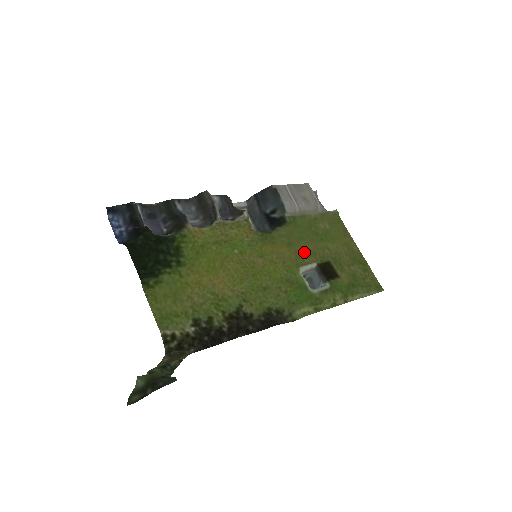
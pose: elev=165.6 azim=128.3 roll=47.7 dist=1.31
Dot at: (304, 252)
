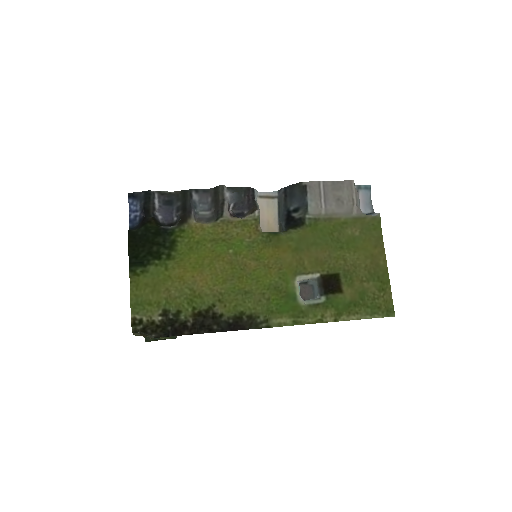
Dot at: (310, 260)
